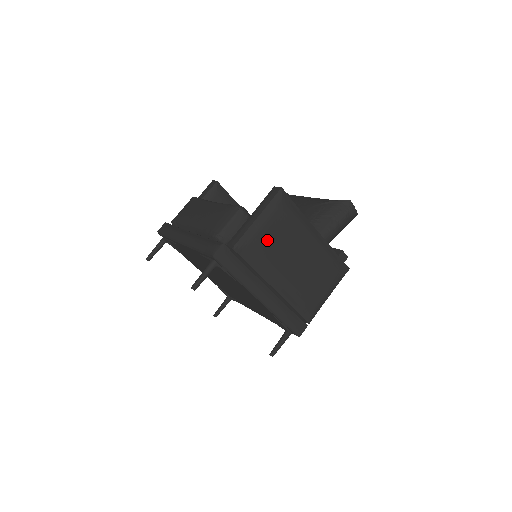
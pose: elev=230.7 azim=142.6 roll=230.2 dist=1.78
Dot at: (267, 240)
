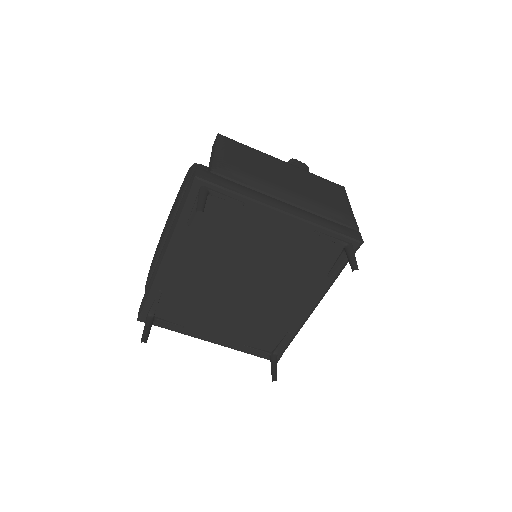
Dot at: (240, 161)
